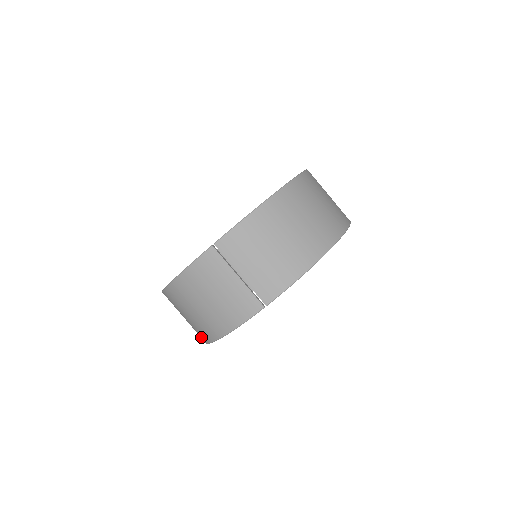
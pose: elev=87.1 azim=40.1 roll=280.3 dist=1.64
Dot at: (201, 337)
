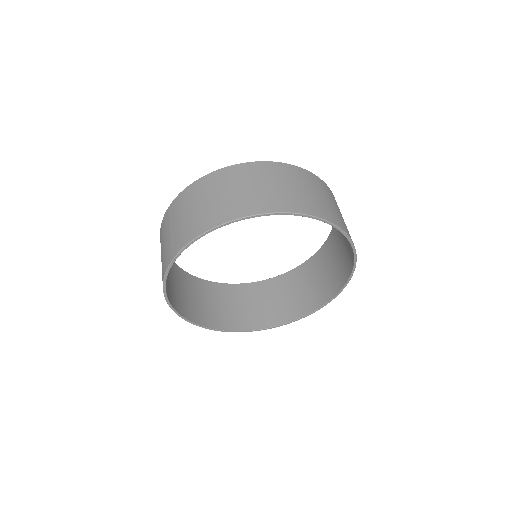
Dot at: occluded
